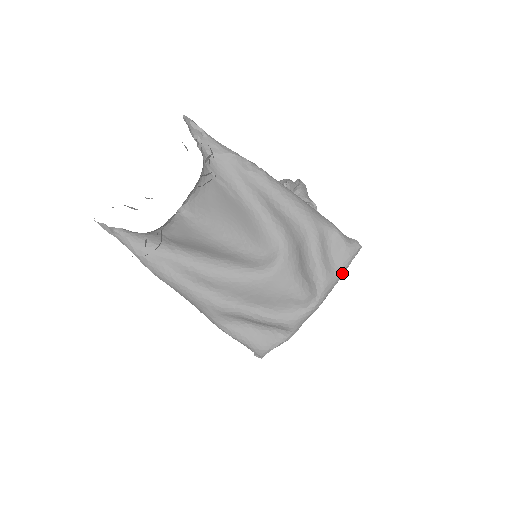
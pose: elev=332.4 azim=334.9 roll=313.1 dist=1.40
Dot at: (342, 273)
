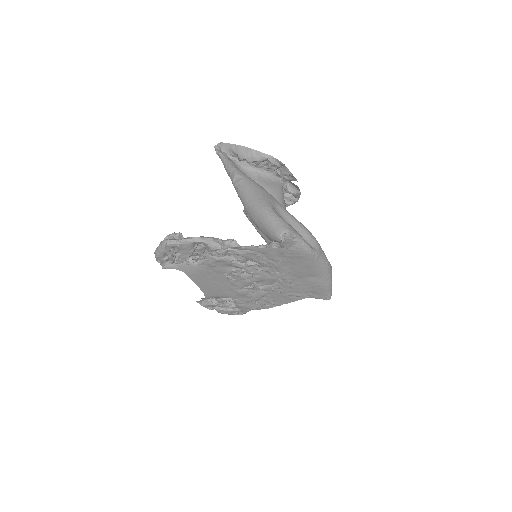
Dot at: occluded
